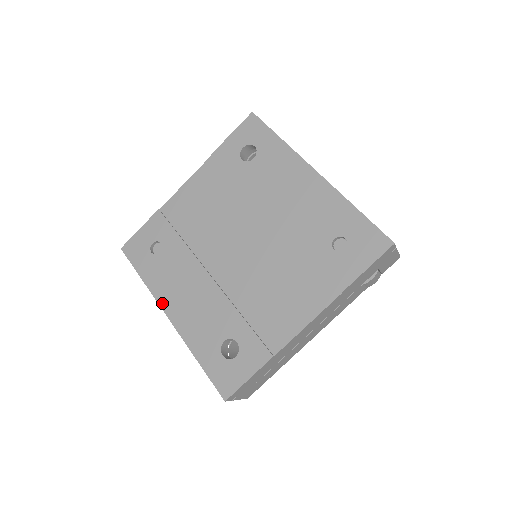
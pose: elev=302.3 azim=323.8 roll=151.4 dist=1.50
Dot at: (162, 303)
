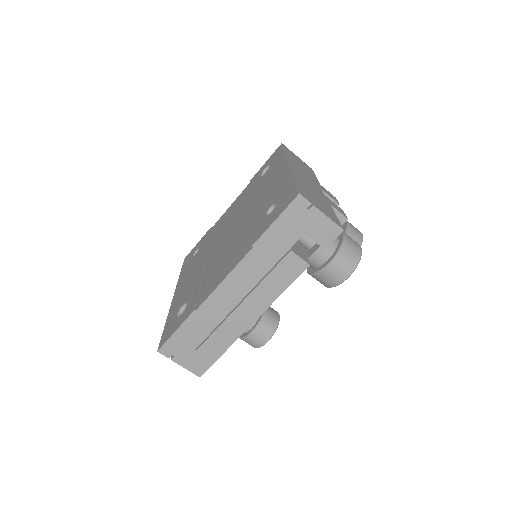
Dot at: (177, 288)
